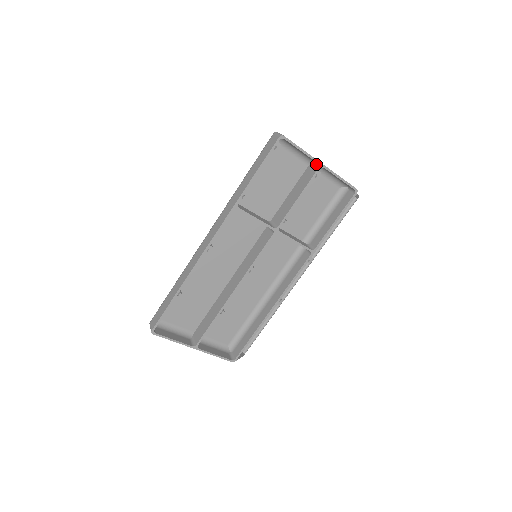
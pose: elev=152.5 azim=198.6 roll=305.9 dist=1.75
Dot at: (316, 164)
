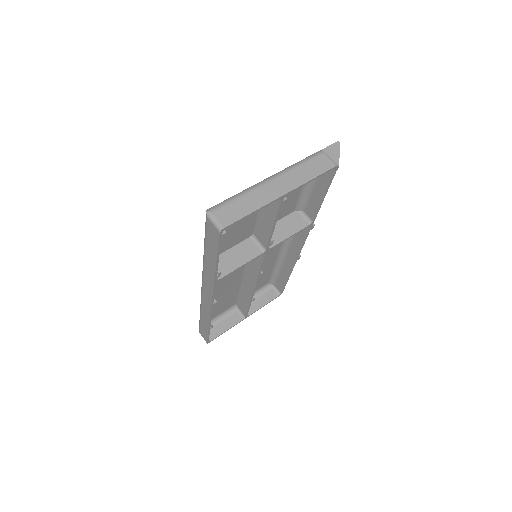
Dot at: (275, 193)
